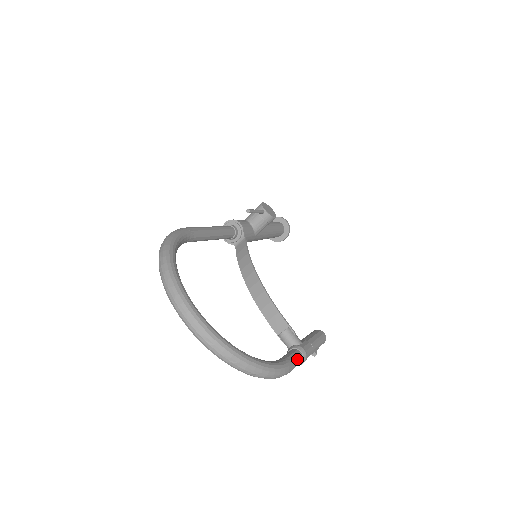
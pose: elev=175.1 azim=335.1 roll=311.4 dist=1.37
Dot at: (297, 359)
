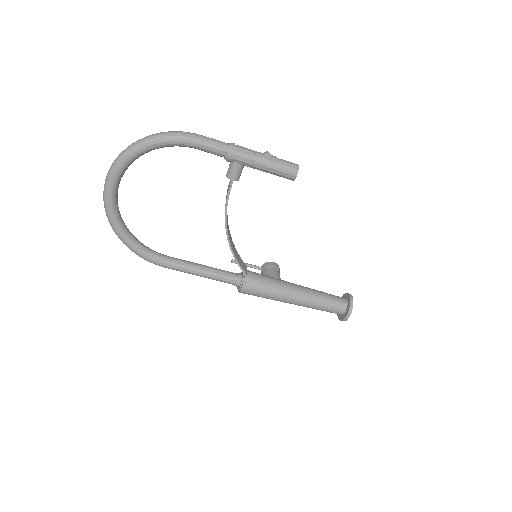
Dot at: occluded
